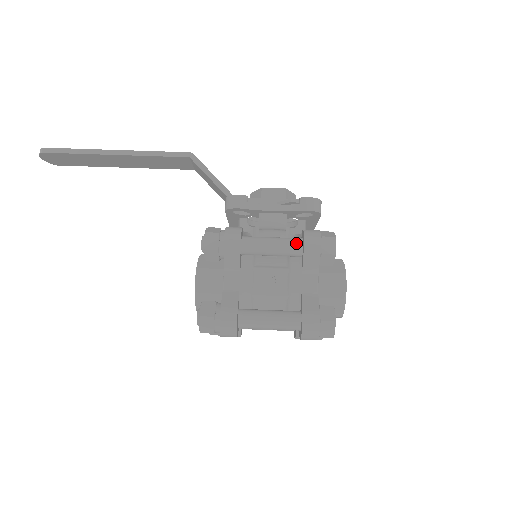
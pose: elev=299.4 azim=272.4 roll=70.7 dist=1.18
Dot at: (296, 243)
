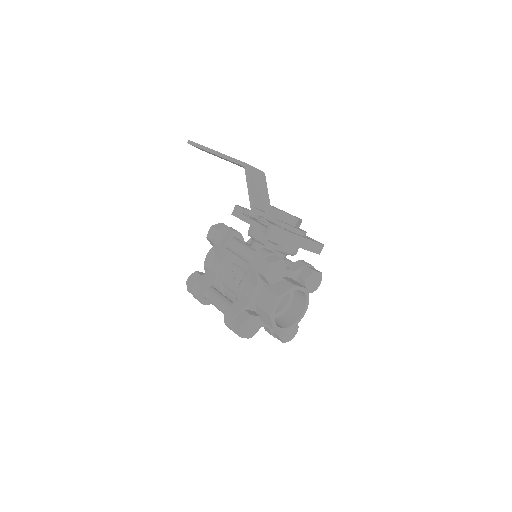
Dot at: occluded
